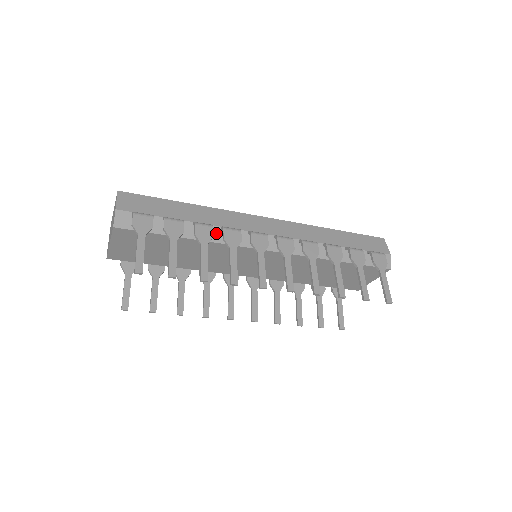
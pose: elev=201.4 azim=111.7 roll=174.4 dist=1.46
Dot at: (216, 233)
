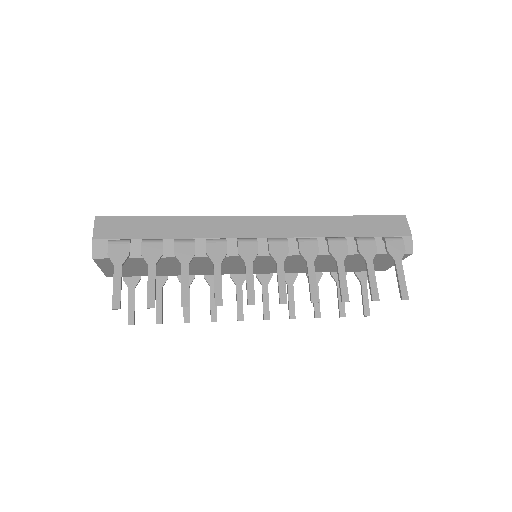
Dot at: (201, 246)
